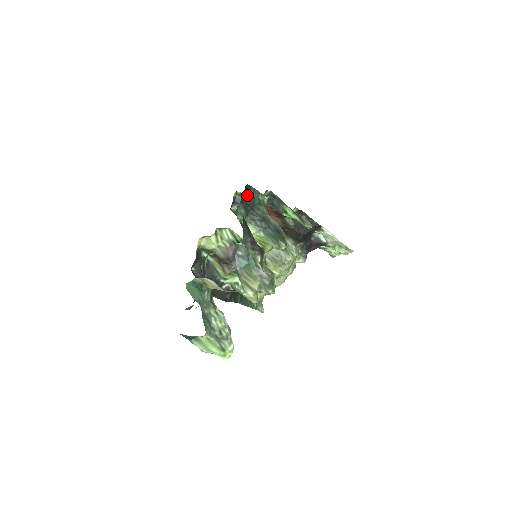
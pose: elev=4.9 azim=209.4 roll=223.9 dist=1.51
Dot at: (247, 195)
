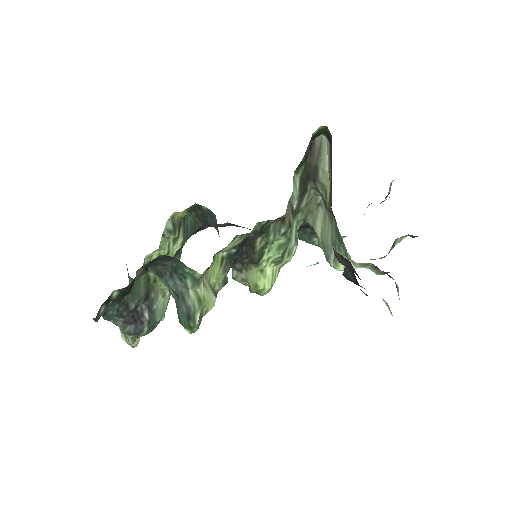
Dot at: (124, 289)
